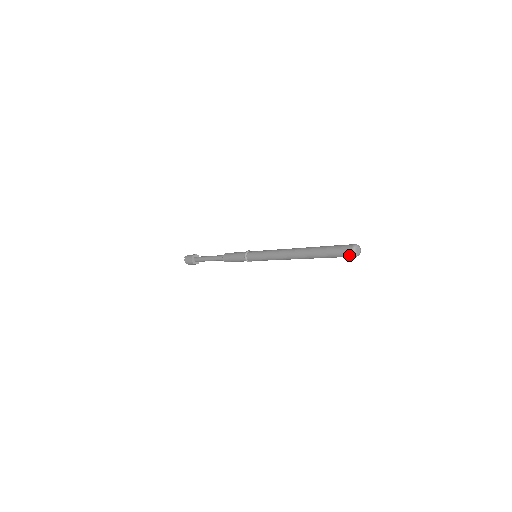
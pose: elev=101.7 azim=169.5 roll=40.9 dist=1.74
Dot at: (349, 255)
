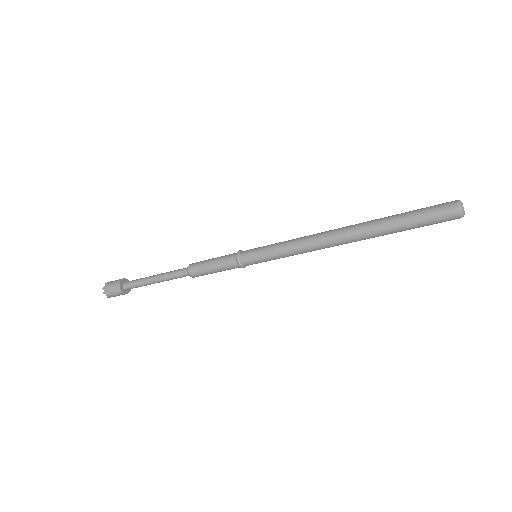
Dot at: (452, 219)
